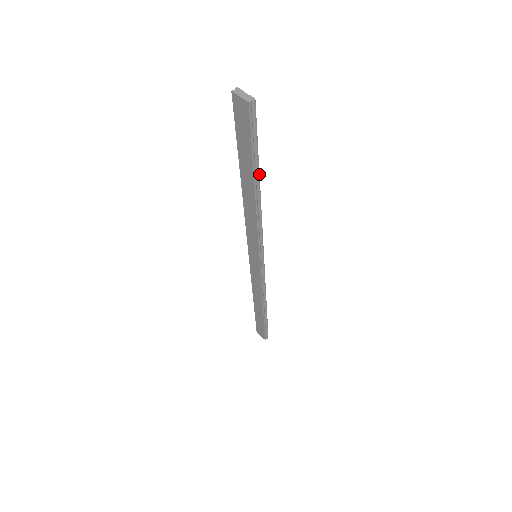
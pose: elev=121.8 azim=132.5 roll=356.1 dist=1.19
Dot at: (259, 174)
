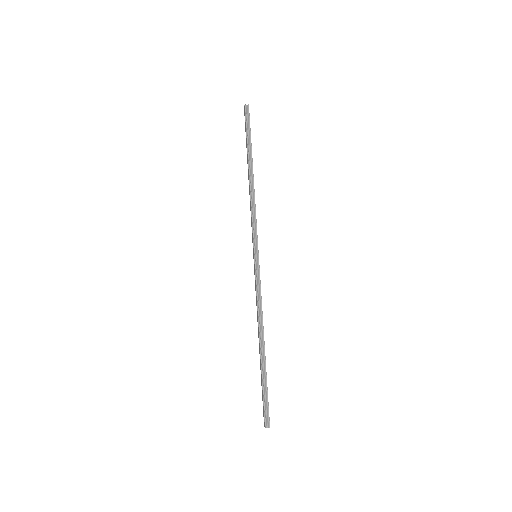
Dot at: occluded
